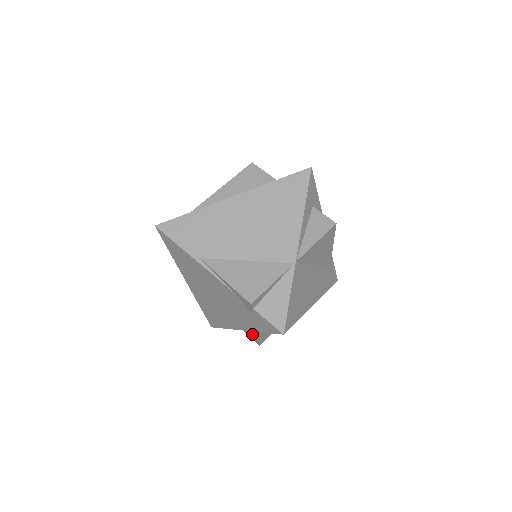
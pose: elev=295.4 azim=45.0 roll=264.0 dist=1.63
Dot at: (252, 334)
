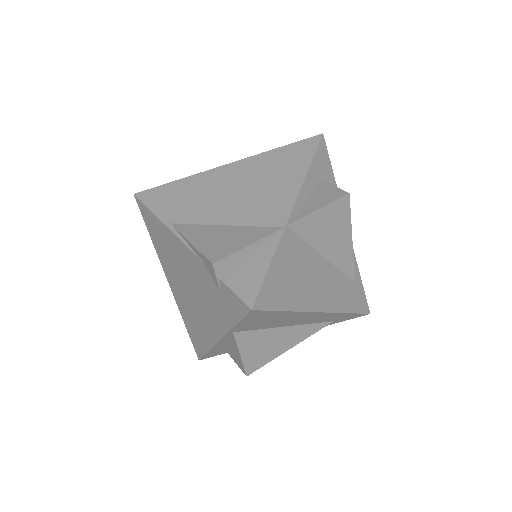
Dot at: (235, 353)
